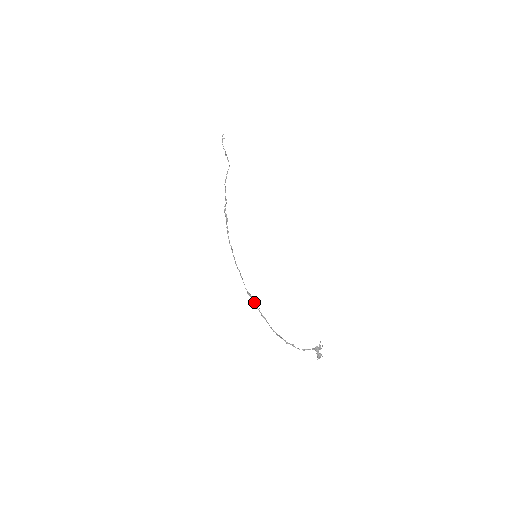
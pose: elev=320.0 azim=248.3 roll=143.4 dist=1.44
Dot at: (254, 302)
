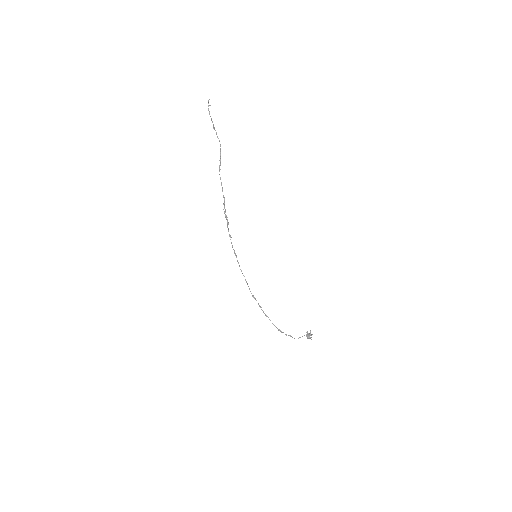
Dot at: (259, 305)
